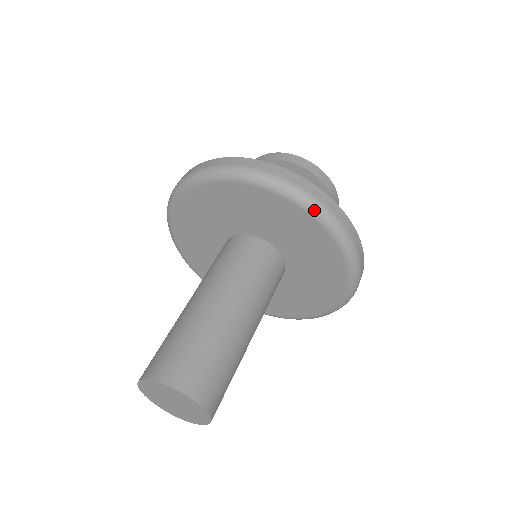
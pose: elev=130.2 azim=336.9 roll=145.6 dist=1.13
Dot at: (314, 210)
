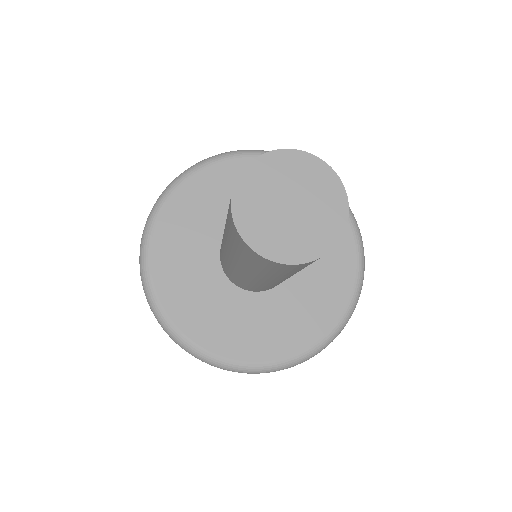
Dot at: occluded
